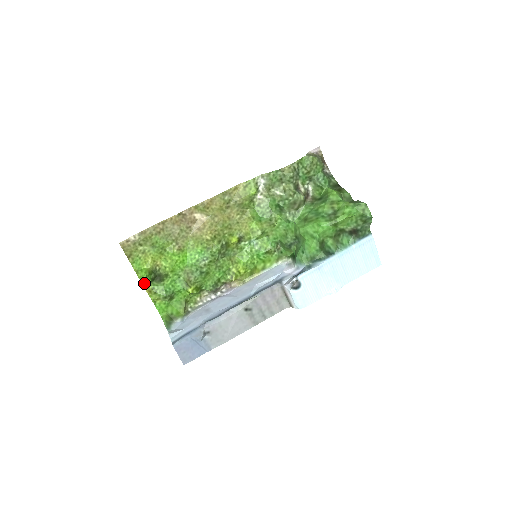
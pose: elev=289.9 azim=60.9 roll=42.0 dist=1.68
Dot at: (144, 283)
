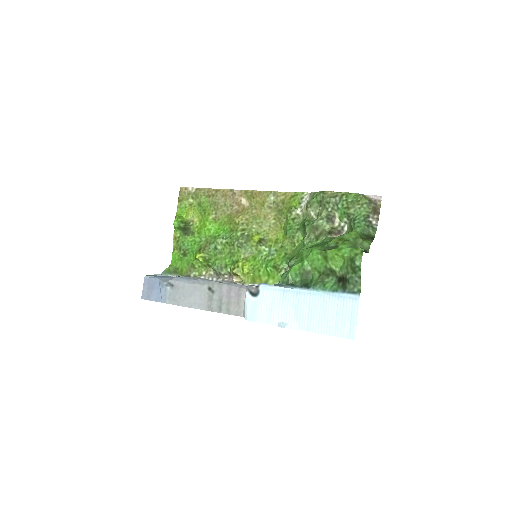
Dot at: (174, 227)
